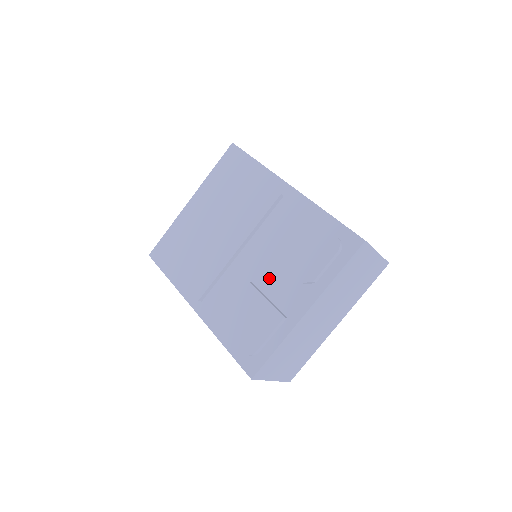
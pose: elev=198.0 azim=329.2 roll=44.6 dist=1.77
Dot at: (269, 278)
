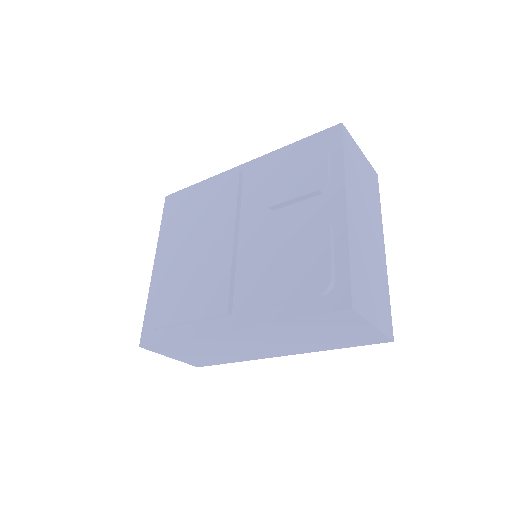
Dot at: (285, 225)
